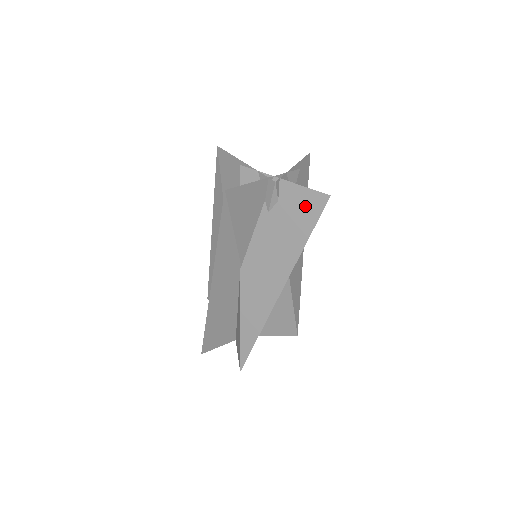
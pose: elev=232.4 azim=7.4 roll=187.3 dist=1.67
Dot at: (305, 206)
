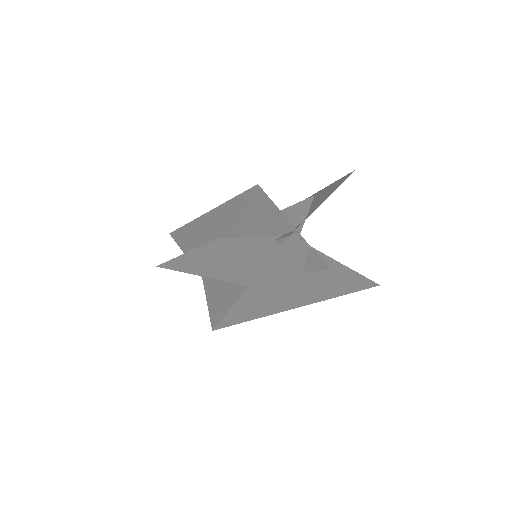
Dot at: (347, 282)
